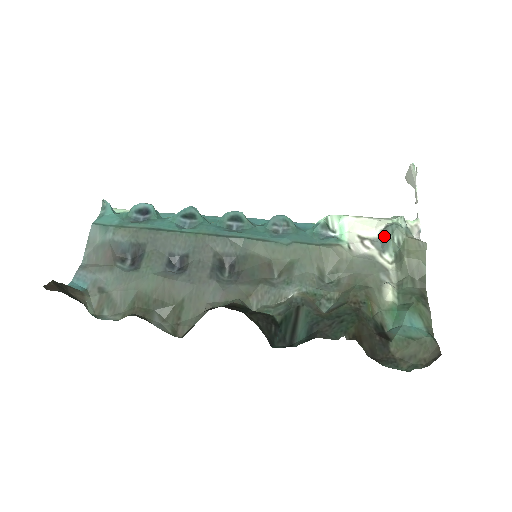
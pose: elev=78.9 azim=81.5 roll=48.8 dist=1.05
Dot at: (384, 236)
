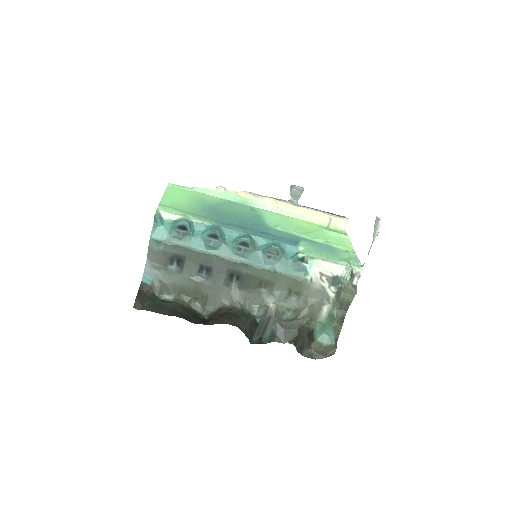
Dot at: (335, 279)
